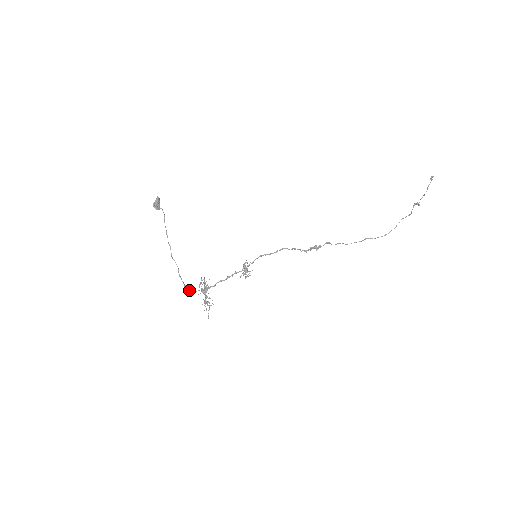
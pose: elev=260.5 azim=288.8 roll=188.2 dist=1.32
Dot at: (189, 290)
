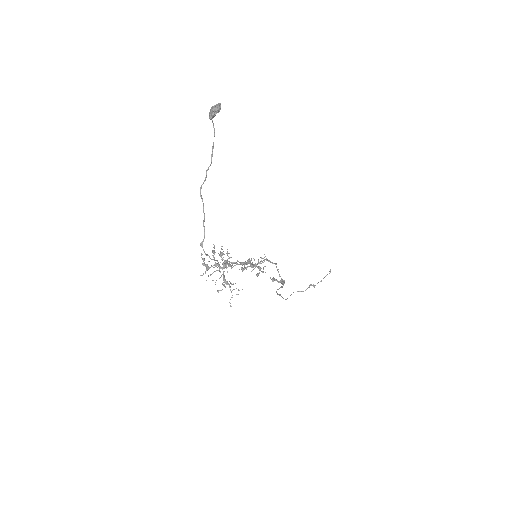
Dot at: occluded
